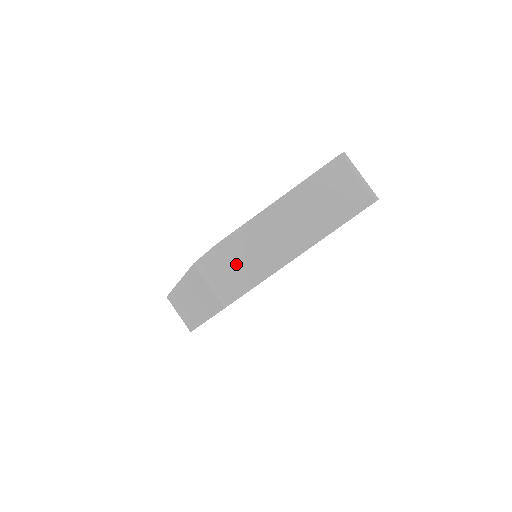
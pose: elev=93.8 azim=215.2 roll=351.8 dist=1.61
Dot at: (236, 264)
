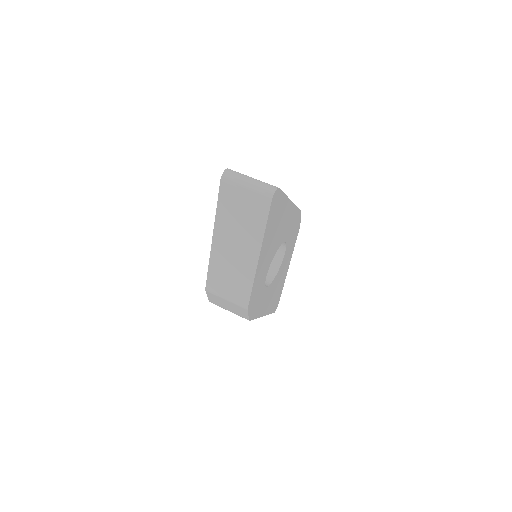
Dot at: (226, 296)
